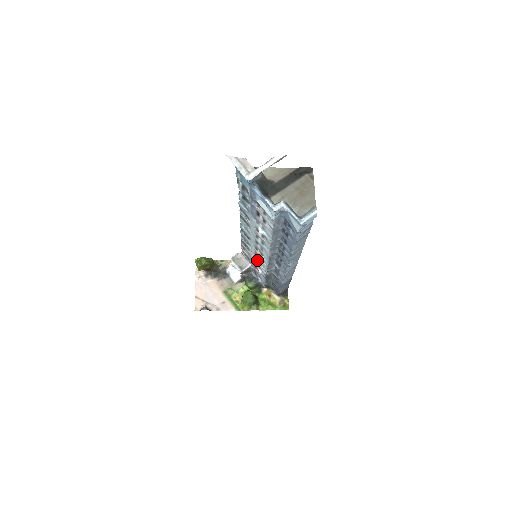
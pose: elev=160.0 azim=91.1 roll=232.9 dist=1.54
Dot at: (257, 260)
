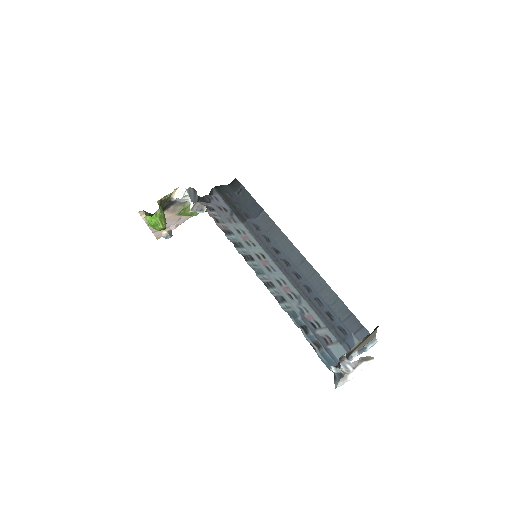
Dot at: (239, 231)
